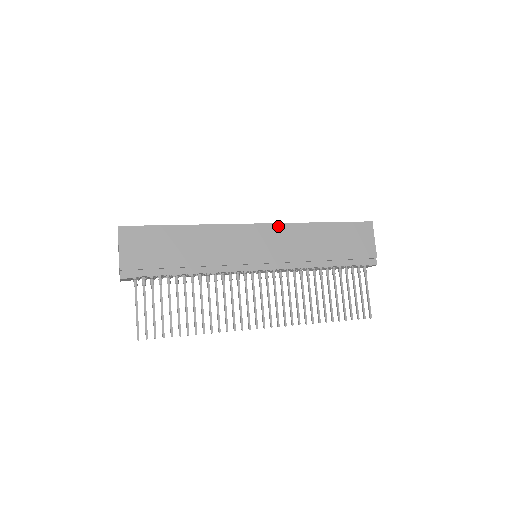
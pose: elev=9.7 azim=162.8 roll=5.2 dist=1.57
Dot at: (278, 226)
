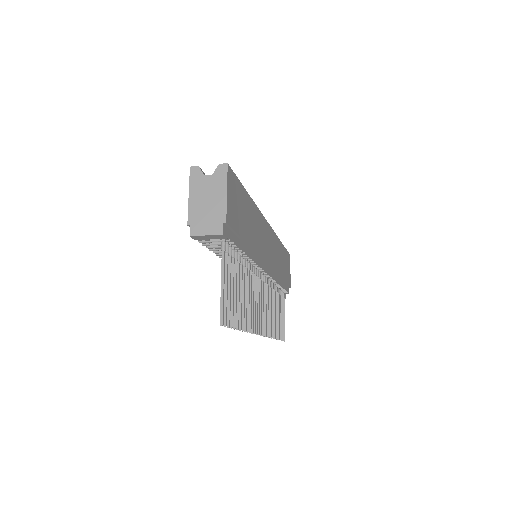
Dot at: (273, 233)
